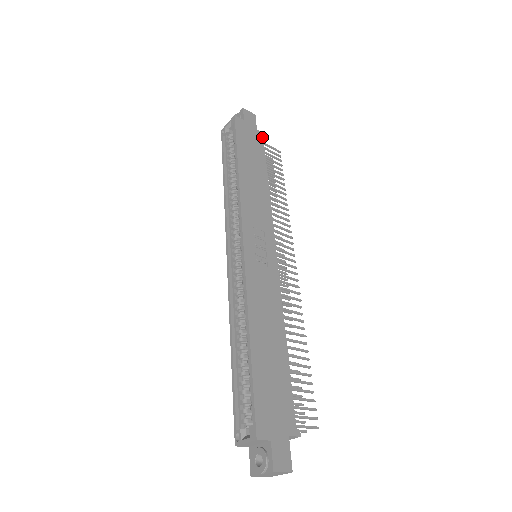
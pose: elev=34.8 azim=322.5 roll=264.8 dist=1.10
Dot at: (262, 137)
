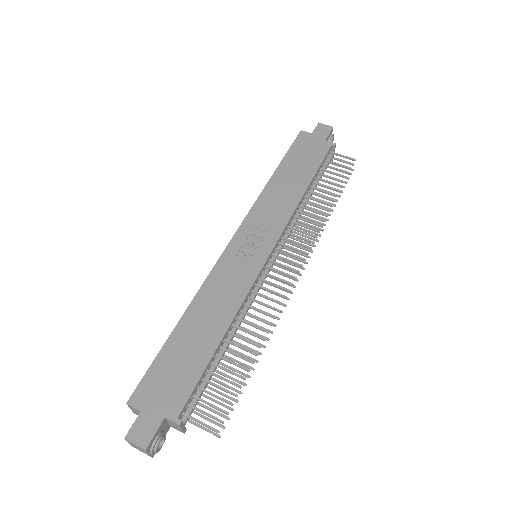
Dot at: (329, 147)
